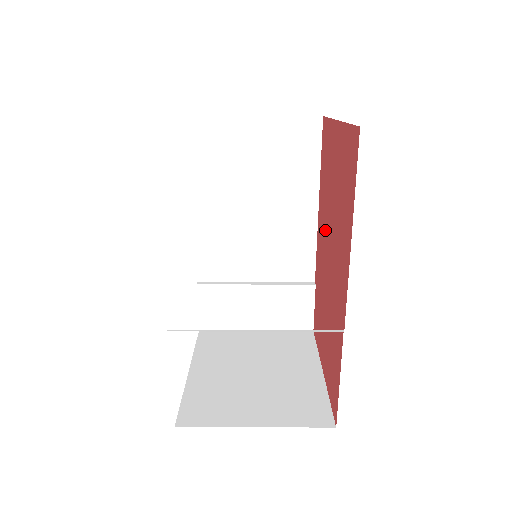
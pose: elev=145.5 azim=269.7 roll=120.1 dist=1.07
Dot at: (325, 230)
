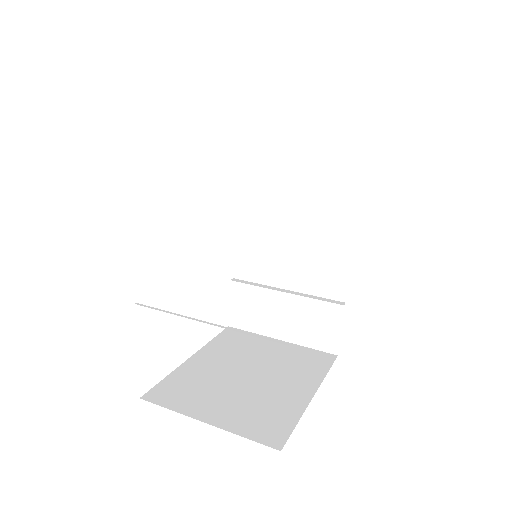
Dot at: occluded
